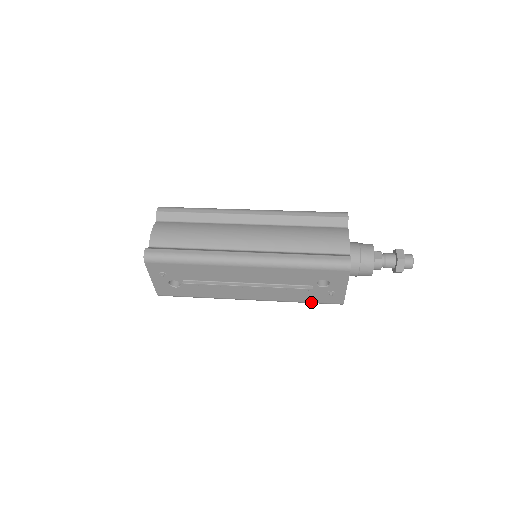
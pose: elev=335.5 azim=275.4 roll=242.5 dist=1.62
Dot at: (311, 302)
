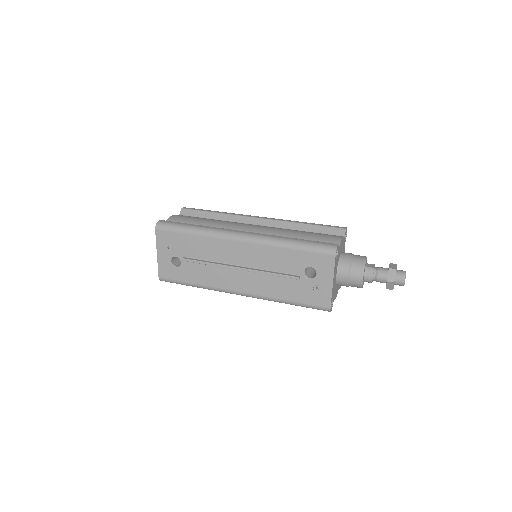
Dot at: (298, 302)
